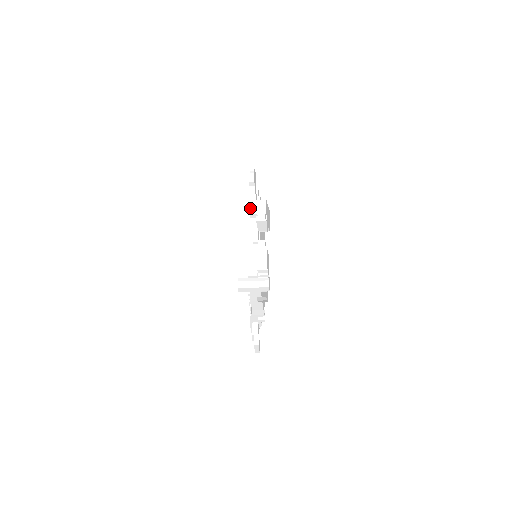
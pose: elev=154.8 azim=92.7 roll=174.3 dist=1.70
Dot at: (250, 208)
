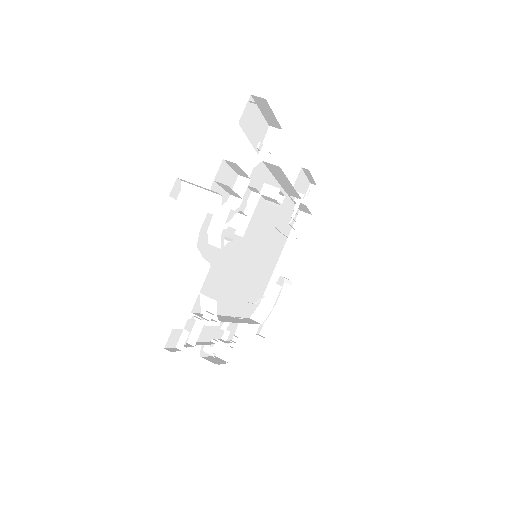
Dot at: (292, 236)
